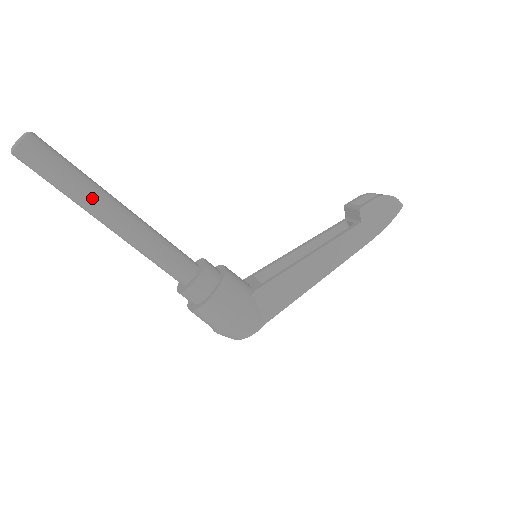
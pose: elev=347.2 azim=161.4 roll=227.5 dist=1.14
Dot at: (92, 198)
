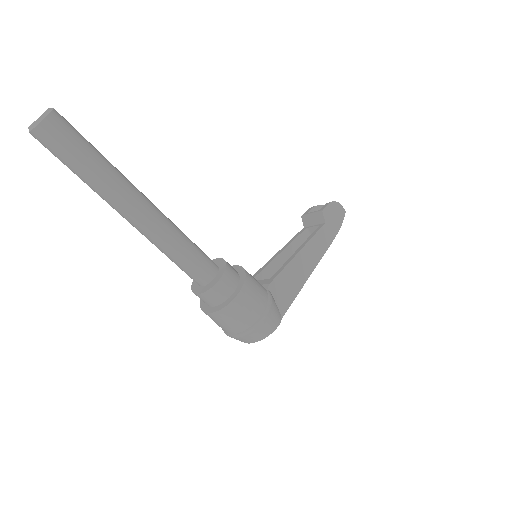
Dot at: (122, 183)
